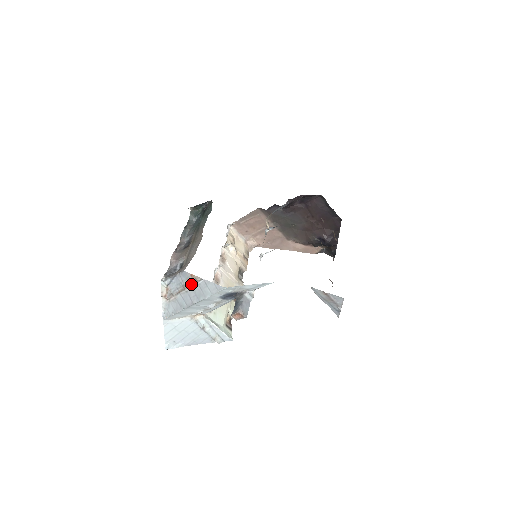
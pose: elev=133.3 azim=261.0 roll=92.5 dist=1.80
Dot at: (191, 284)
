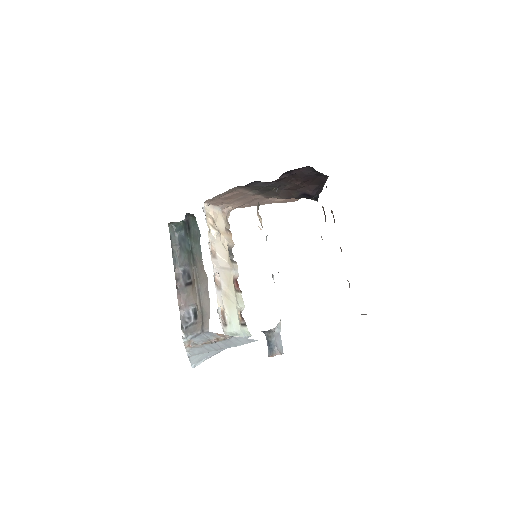
Dot at: (219, 340)
